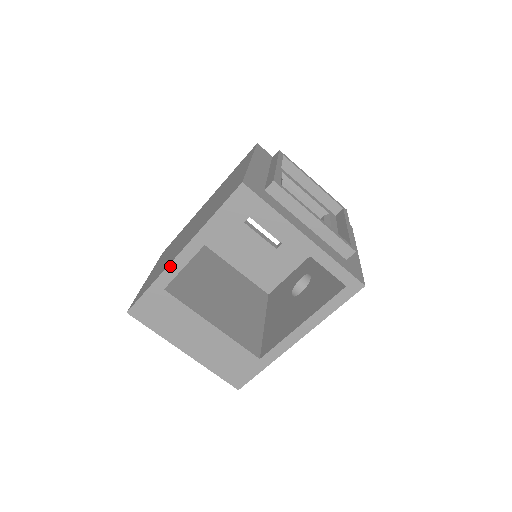
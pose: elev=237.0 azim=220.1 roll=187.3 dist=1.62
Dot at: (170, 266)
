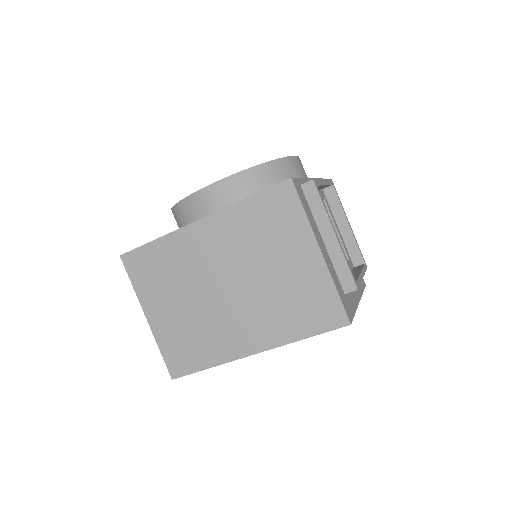
Dot at: occluded
